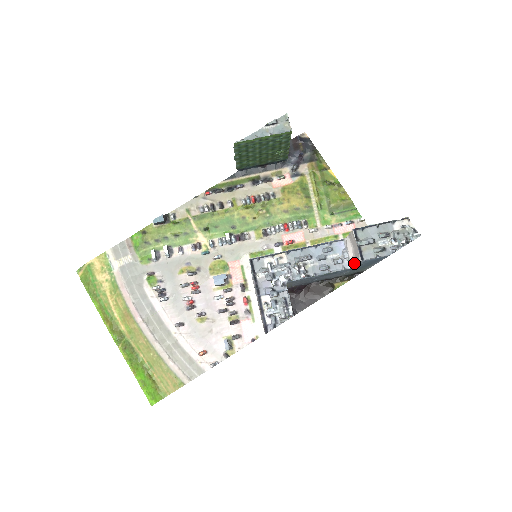
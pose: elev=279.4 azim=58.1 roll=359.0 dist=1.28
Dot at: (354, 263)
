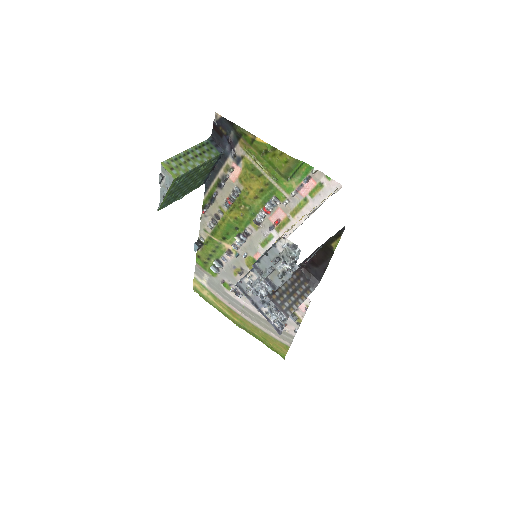
Dot at: occluded
